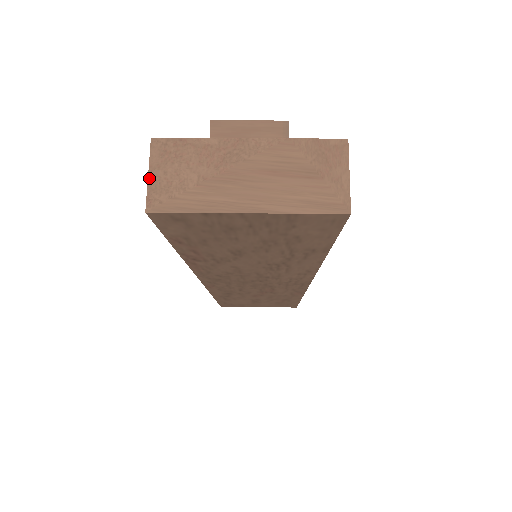
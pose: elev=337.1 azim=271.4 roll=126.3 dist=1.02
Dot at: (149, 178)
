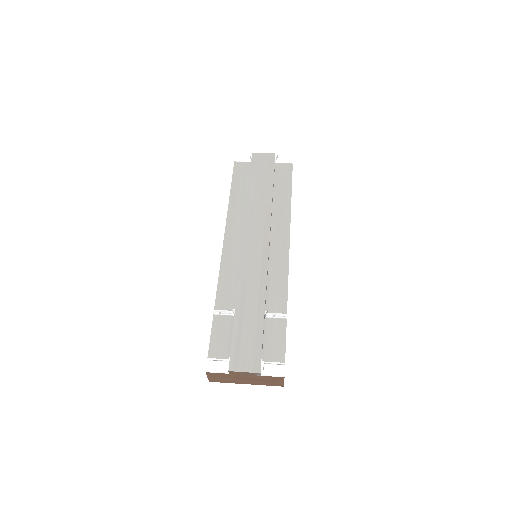
Dot at: (208, 378)
